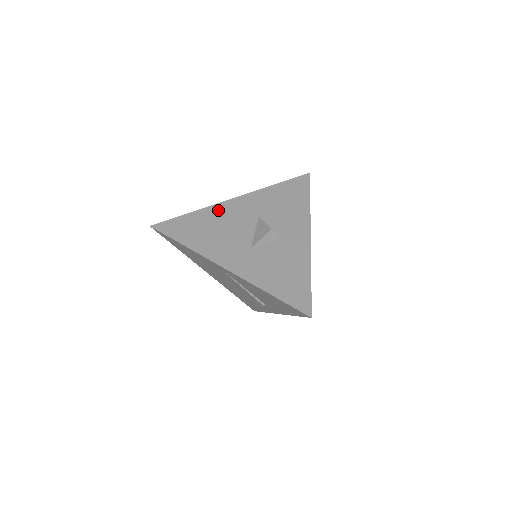
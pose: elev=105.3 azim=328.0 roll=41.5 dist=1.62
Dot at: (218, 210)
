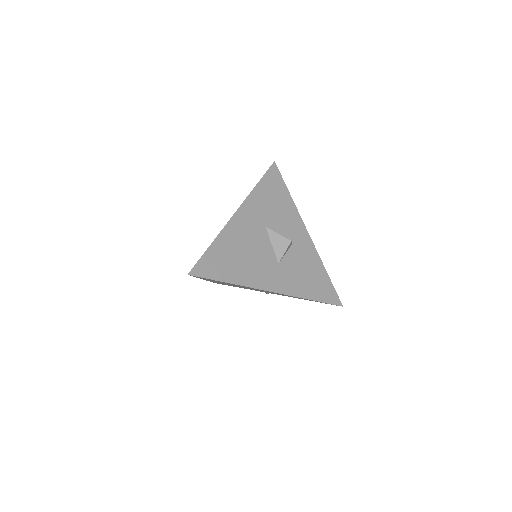
Dot at: (232, 231)
